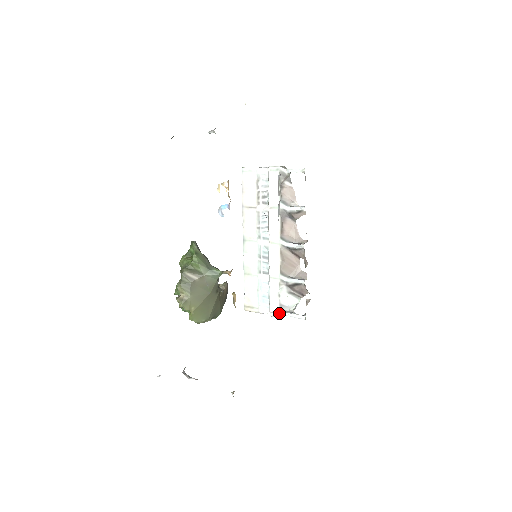
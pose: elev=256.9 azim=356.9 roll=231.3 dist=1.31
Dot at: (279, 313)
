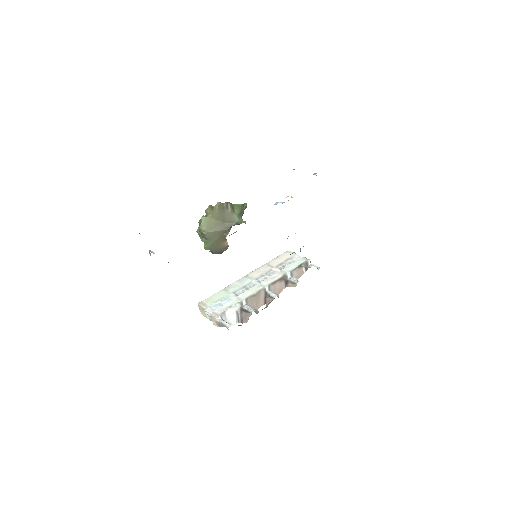
Dot at: (217, 315)
